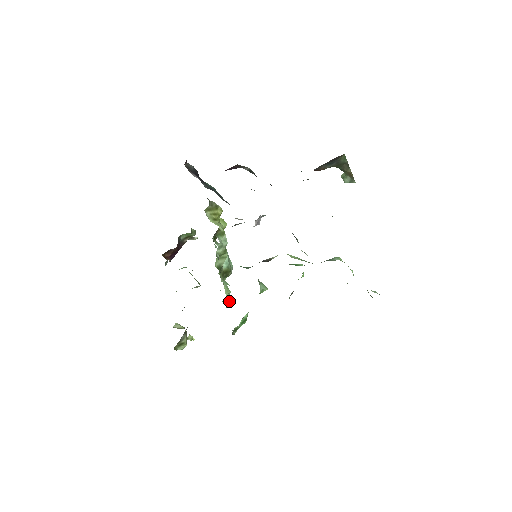
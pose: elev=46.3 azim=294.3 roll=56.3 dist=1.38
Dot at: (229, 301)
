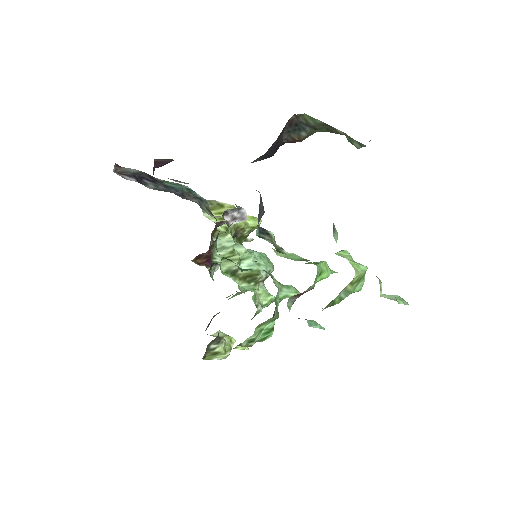
Dot at: occluded
